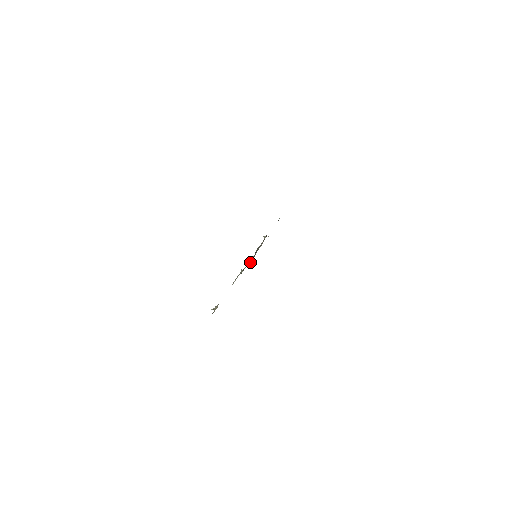
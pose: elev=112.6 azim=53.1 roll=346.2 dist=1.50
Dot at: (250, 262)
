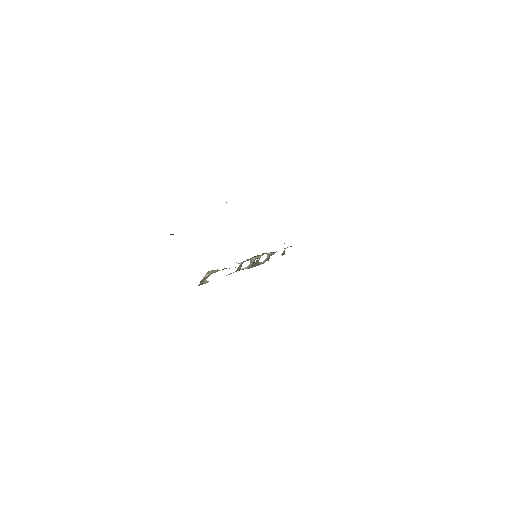
Dot at: (249, 268)
